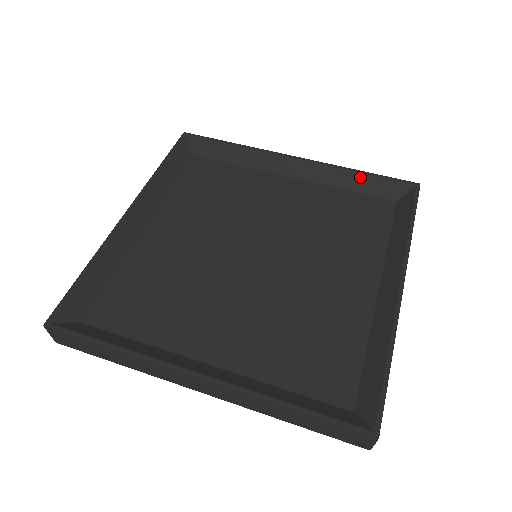
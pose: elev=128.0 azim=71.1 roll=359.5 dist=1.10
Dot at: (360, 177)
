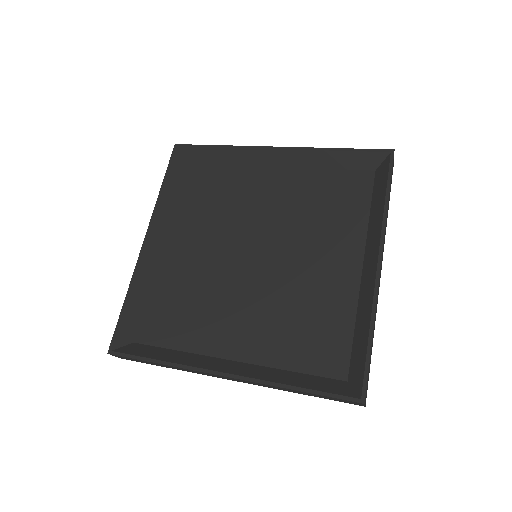
Dot at: (337, 155)
